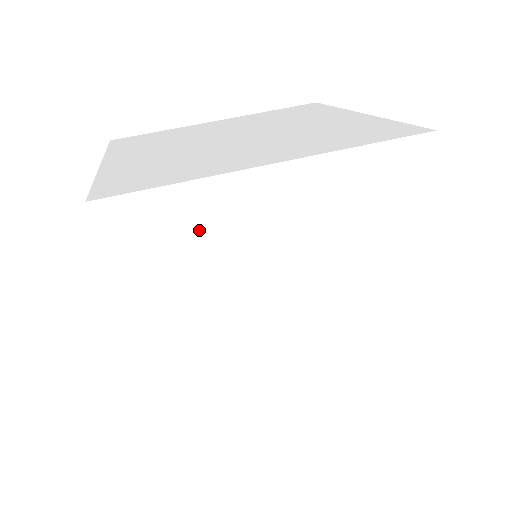
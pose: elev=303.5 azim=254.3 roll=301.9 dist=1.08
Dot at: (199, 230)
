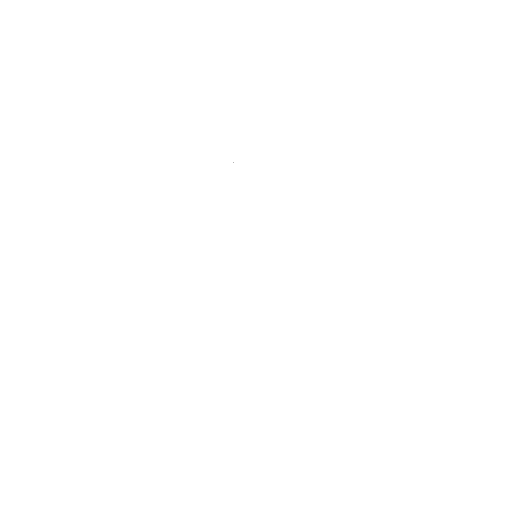
Dot at: (190, 223)
